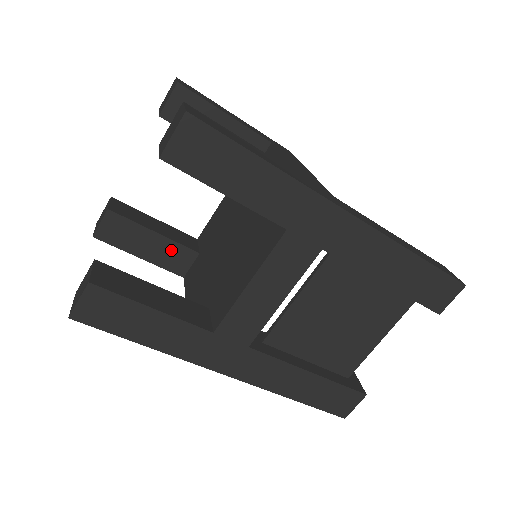
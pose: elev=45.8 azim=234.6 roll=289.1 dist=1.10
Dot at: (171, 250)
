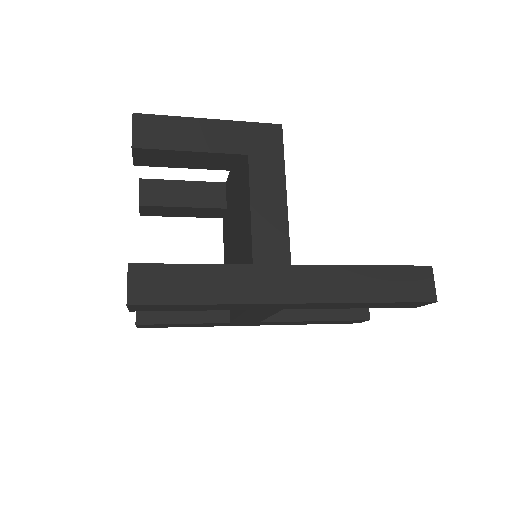
Dot at: (202, 211)
